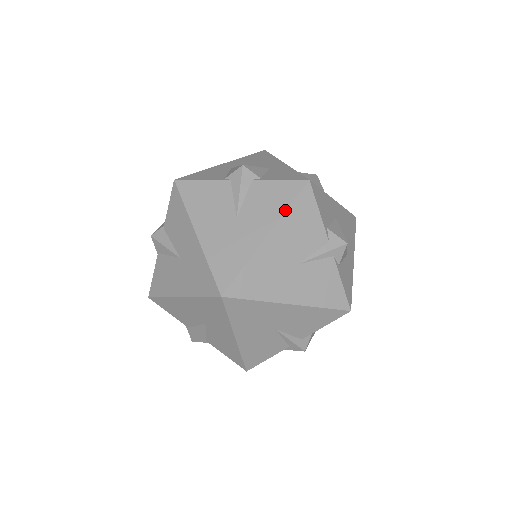
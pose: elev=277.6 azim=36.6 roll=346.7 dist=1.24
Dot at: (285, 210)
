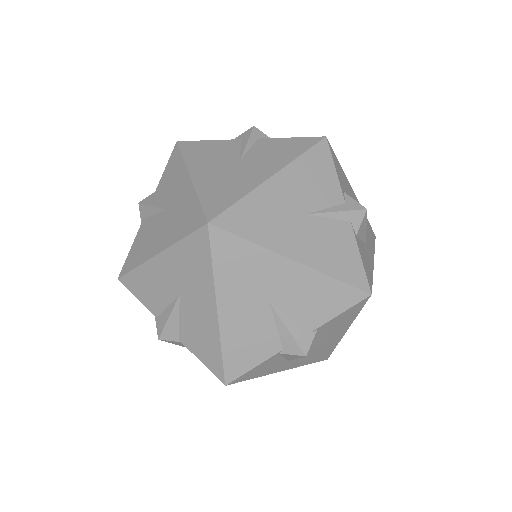
Dot at: (183, 160)
